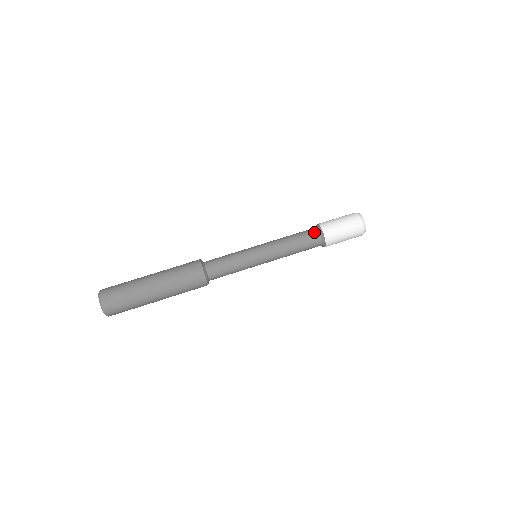
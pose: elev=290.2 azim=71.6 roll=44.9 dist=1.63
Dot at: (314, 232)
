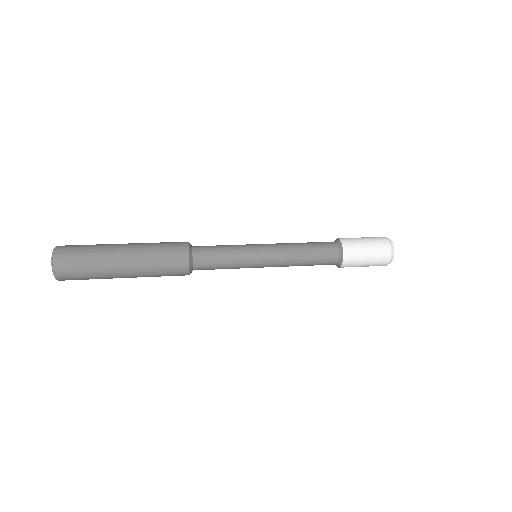
Dot at: (331, 243)
